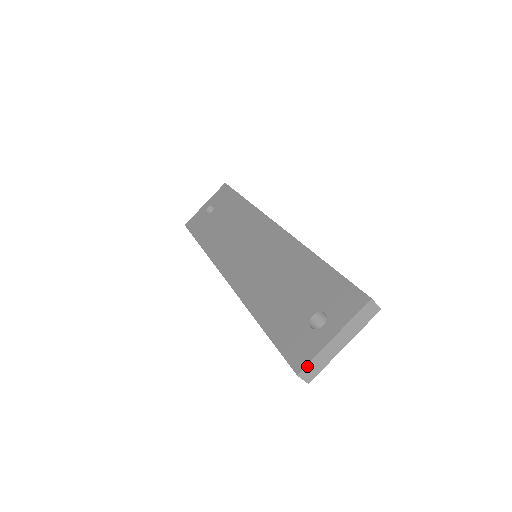
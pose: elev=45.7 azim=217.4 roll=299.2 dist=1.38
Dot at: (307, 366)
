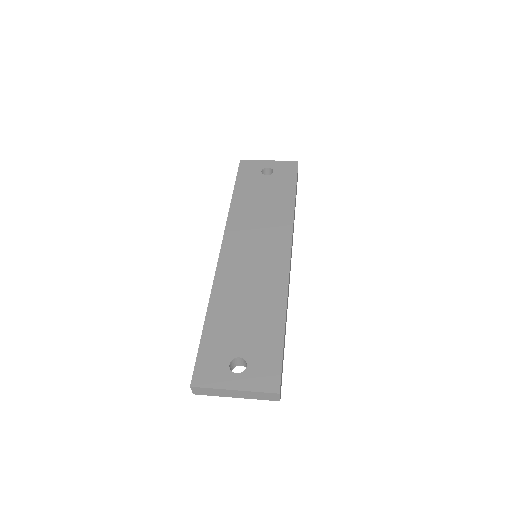
Dot at: (201, 388)
